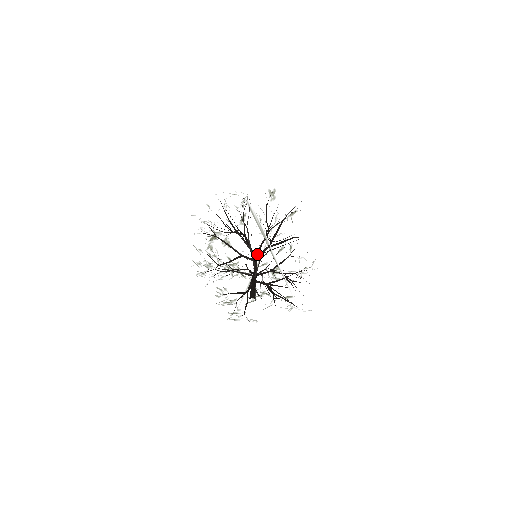
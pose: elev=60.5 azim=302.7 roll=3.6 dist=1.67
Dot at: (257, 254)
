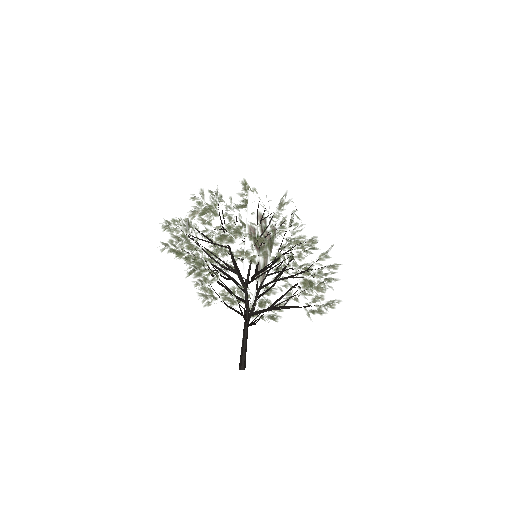
Dot at: (246, 283)
